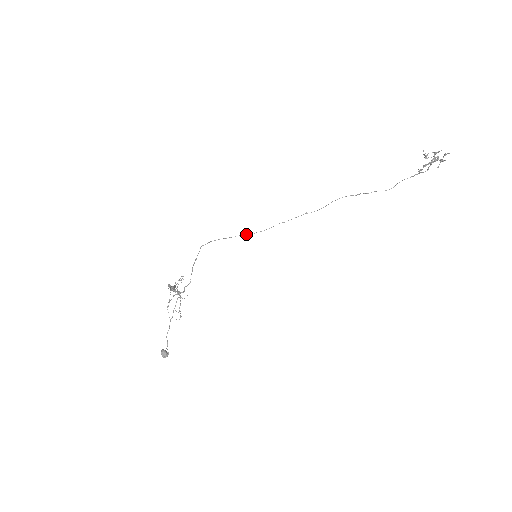
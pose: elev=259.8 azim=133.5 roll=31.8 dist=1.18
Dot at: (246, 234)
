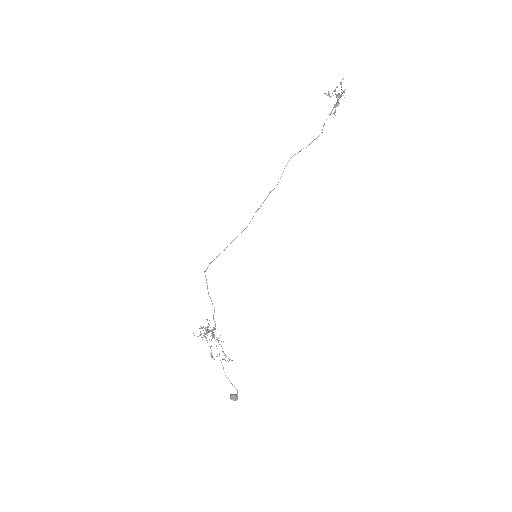
Dot at: (235, 238)
